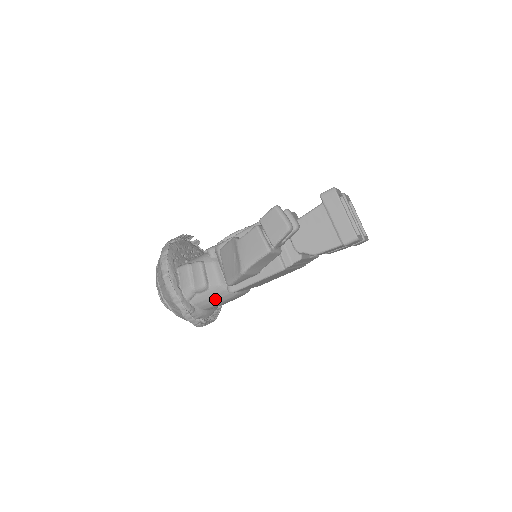
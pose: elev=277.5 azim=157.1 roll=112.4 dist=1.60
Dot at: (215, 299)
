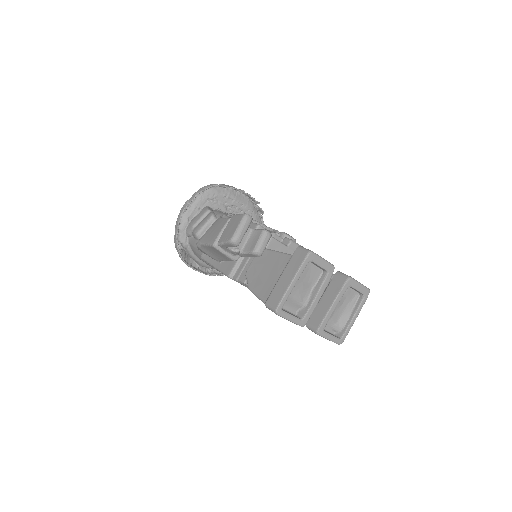
Dot at: (199, 253)
